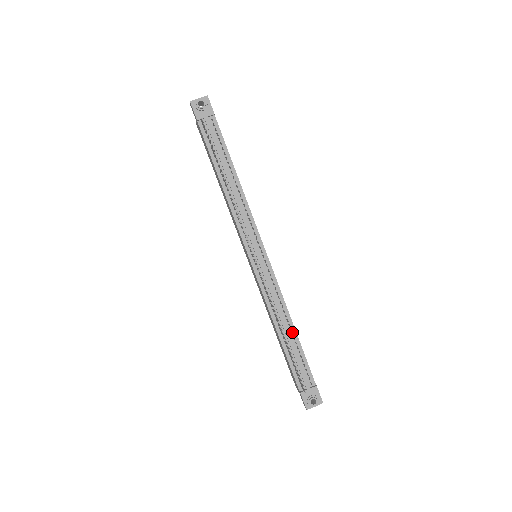
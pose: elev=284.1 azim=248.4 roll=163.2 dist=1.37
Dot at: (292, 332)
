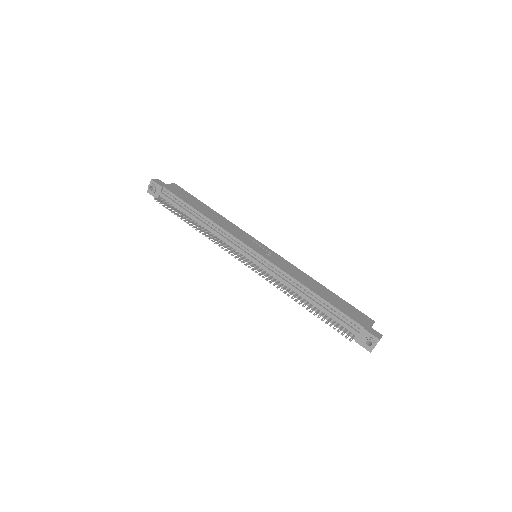
Dot at: (314, 297)
